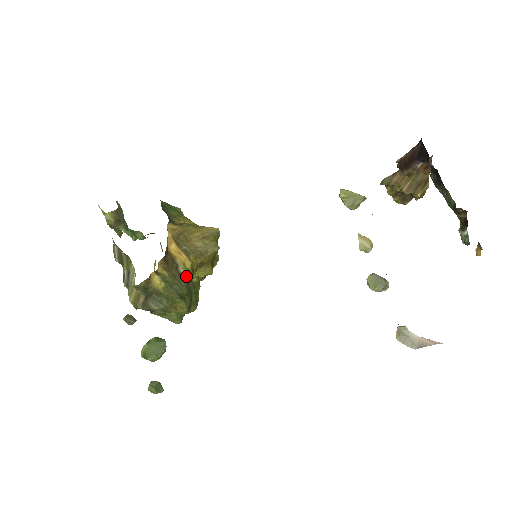
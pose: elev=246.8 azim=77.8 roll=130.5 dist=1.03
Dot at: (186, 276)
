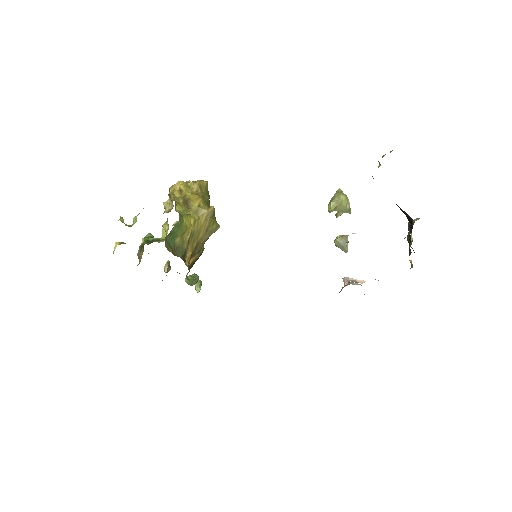
Dot at: (201, 254)
